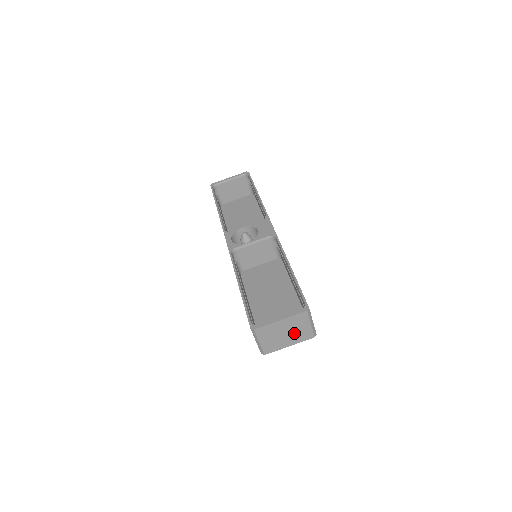
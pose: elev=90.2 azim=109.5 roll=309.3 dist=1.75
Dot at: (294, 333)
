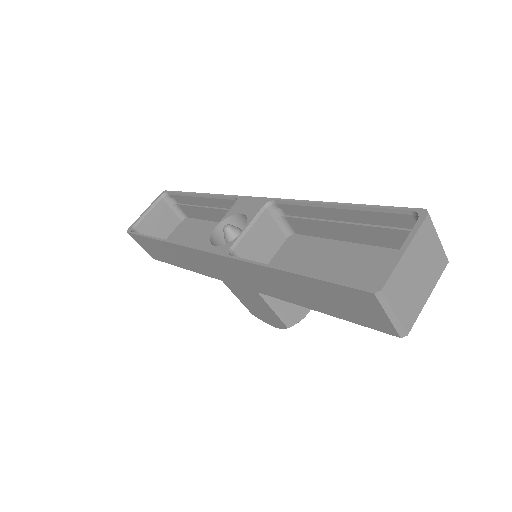
Dot at: (426, 268)
